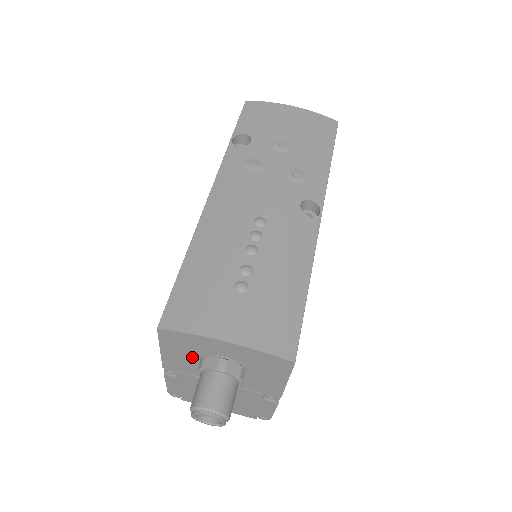
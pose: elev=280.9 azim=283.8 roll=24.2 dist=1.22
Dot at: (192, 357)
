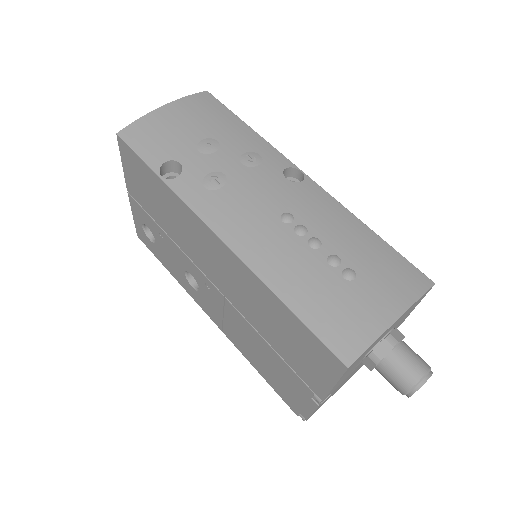
Dot at: (357, 363)
